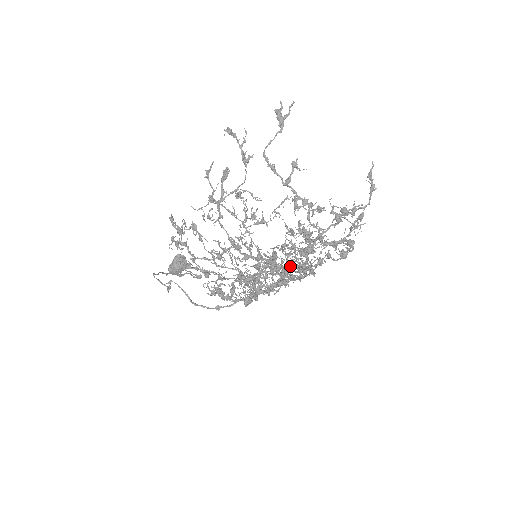
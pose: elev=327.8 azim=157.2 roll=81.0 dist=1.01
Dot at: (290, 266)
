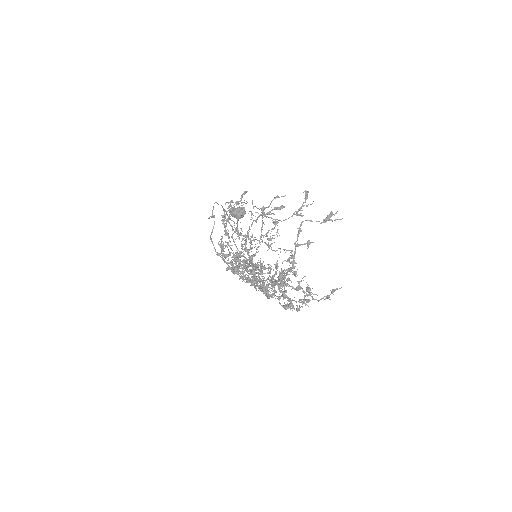
Dot at: occluded
